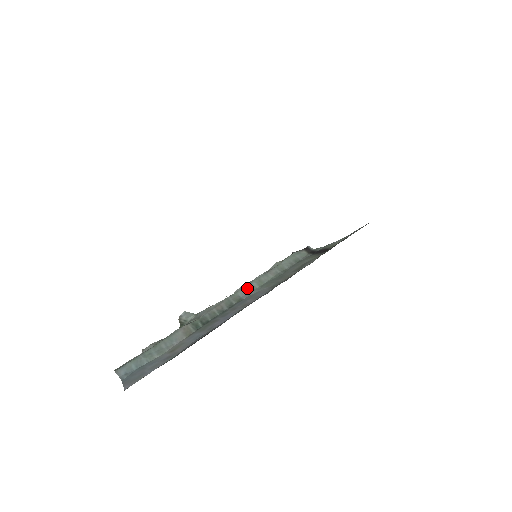
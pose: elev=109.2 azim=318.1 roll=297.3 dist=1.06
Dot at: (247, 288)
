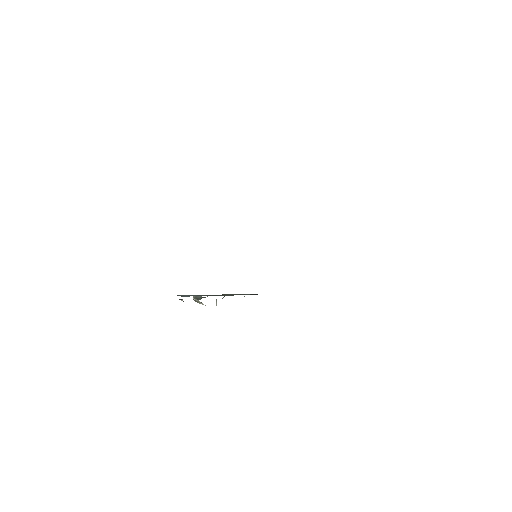
Dot at: (233, 294)
